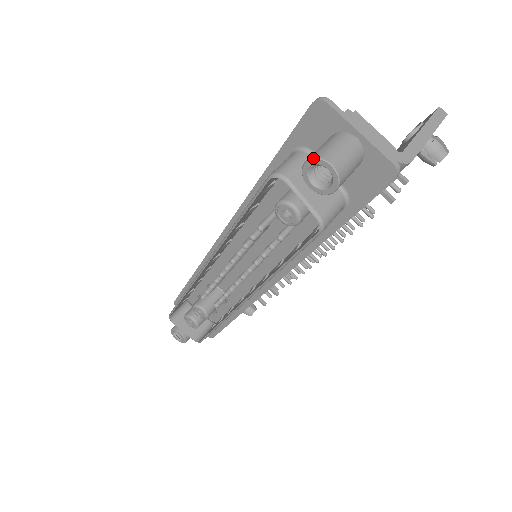
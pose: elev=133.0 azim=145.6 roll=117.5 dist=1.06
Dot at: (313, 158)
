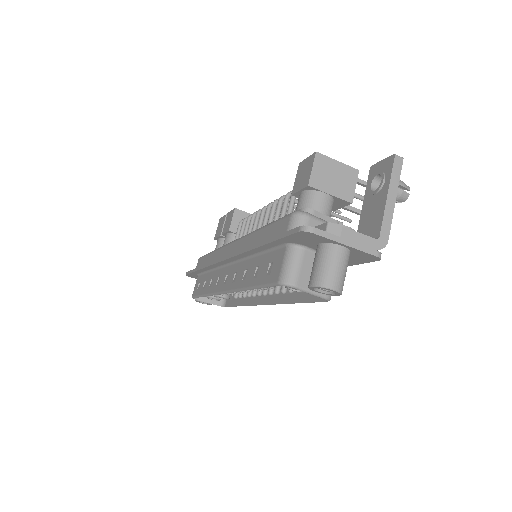
Dot at: (317, 287)
